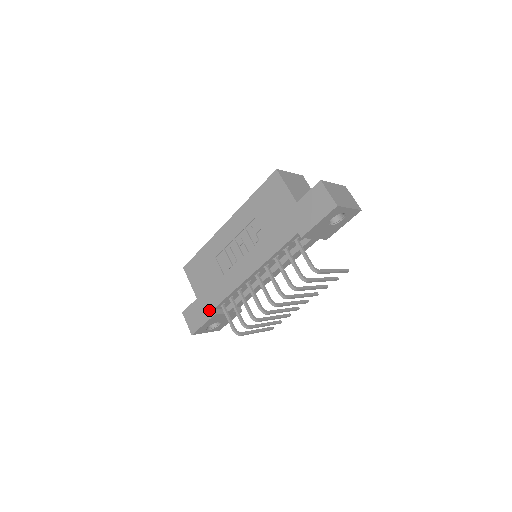
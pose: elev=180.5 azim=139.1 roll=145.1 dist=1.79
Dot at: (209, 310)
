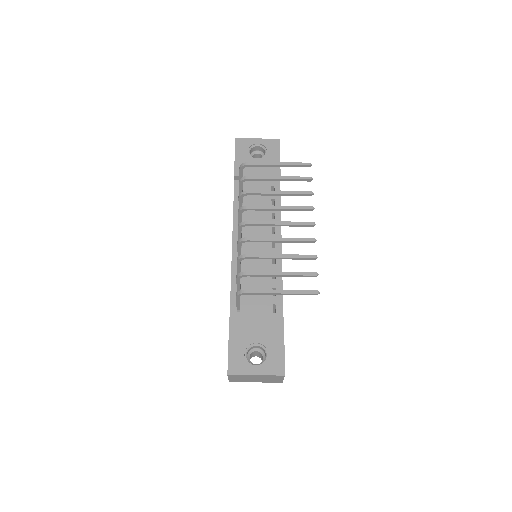
Dot at: occluded
